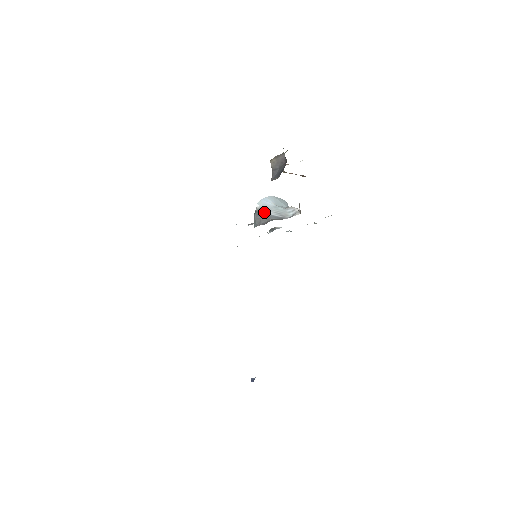
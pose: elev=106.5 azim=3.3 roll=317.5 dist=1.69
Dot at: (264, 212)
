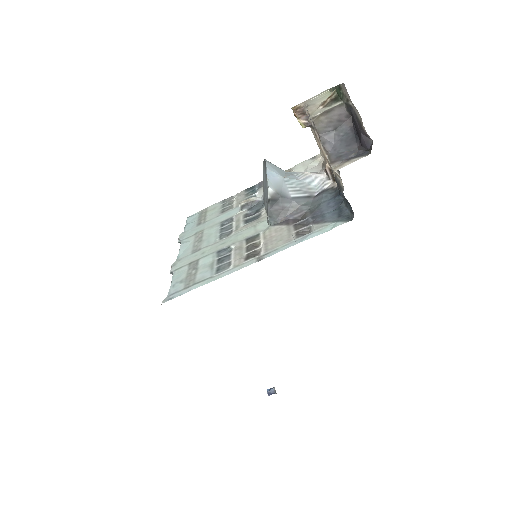
Dot at: (283, 197)
